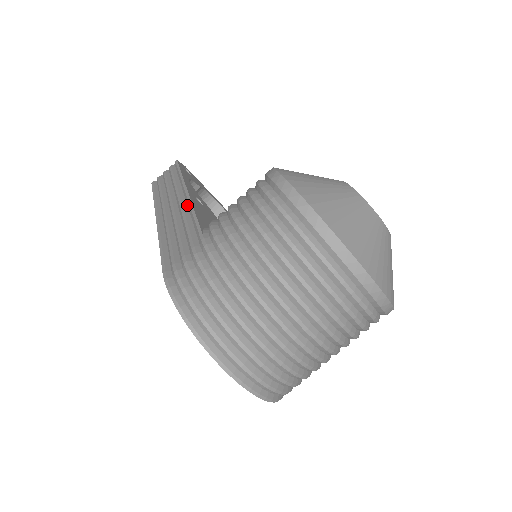
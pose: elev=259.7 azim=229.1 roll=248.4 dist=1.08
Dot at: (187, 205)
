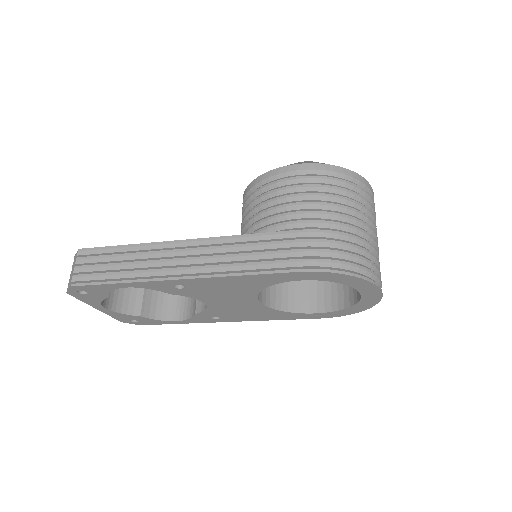
Dot at: (206, 245)
